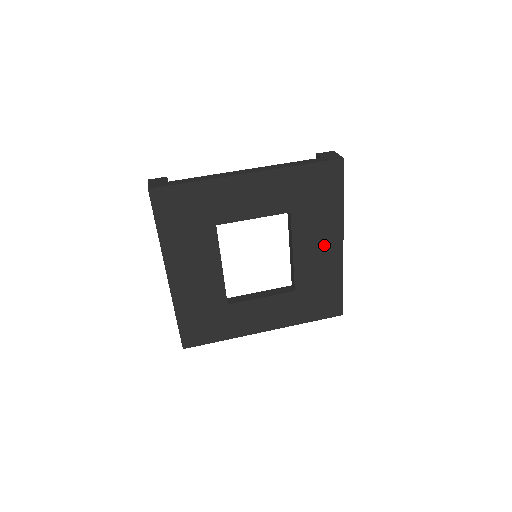
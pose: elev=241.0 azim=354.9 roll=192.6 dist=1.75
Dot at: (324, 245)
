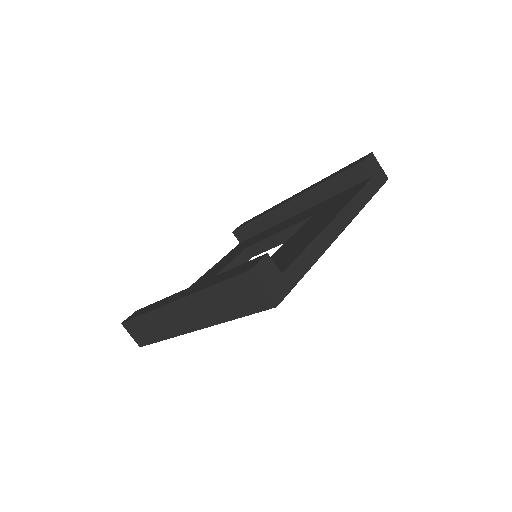
Dot at: occluded
